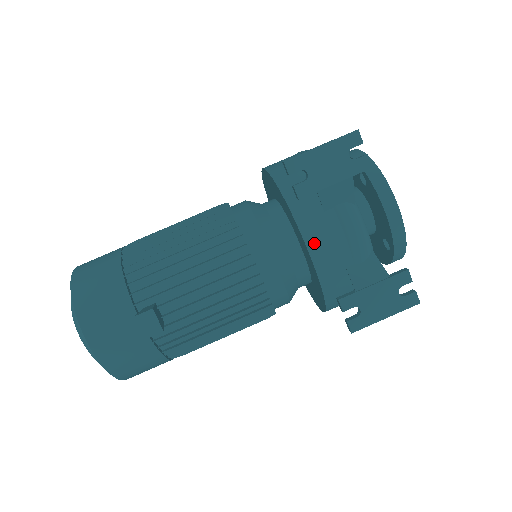
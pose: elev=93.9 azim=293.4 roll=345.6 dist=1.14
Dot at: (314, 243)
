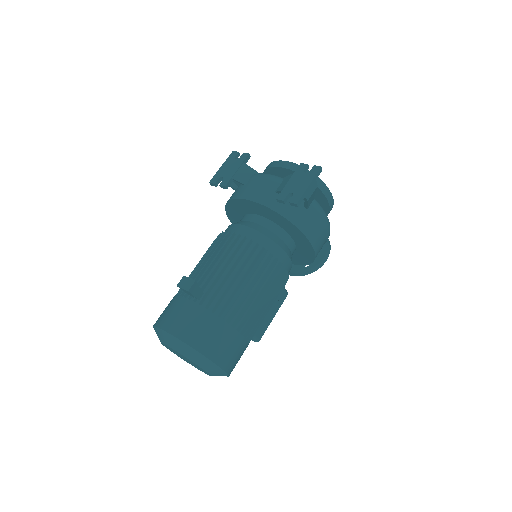
Dot at: (248, 196)
